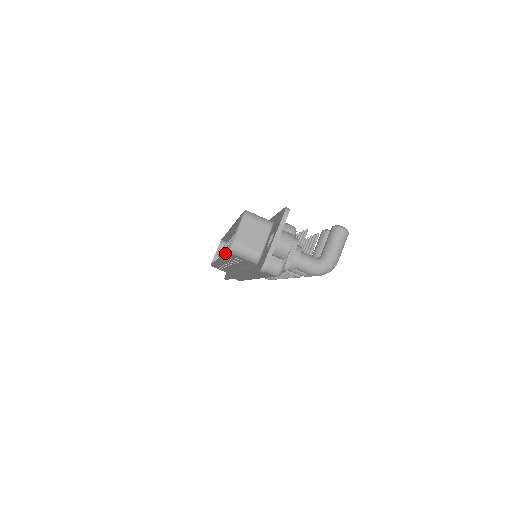
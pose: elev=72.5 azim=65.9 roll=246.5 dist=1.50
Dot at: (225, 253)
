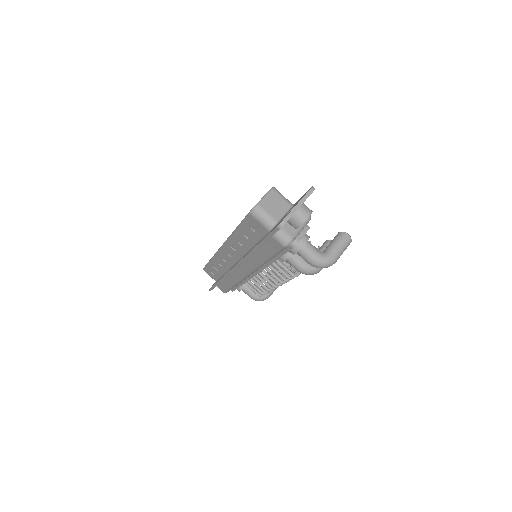
Dot at: (243, 219)
